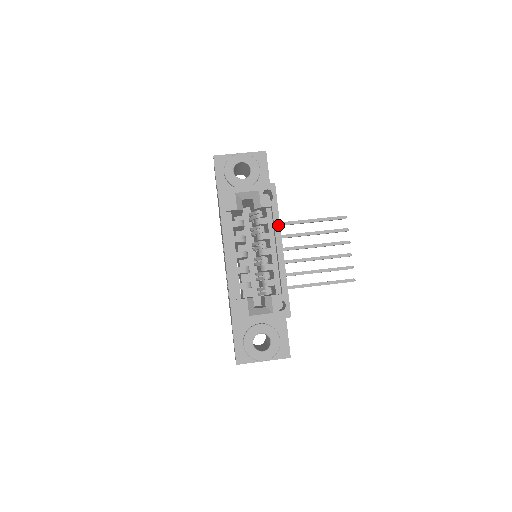
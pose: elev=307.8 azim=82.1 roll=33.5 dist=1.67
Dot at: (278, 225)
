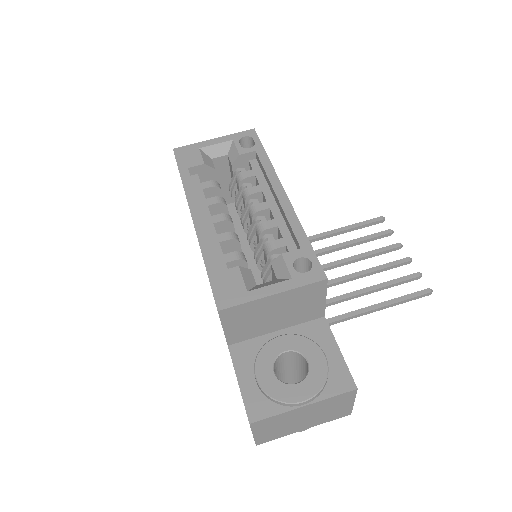
Dot at: (270, 167)
